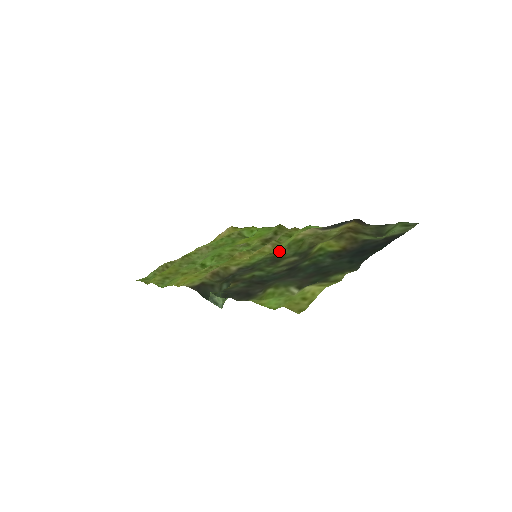
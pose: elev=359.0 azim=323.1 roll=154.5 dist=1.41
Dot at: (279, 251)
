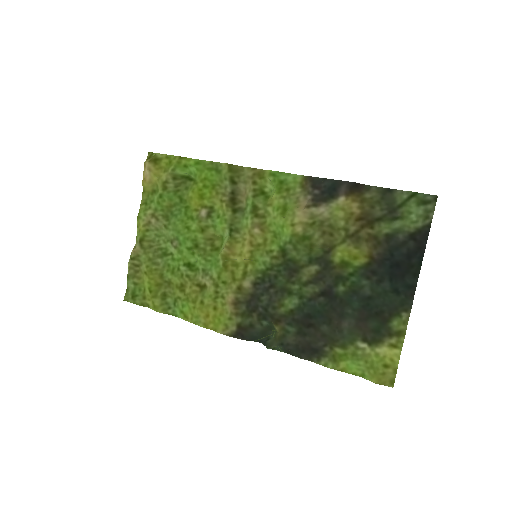
Dot at: (285, 253)
